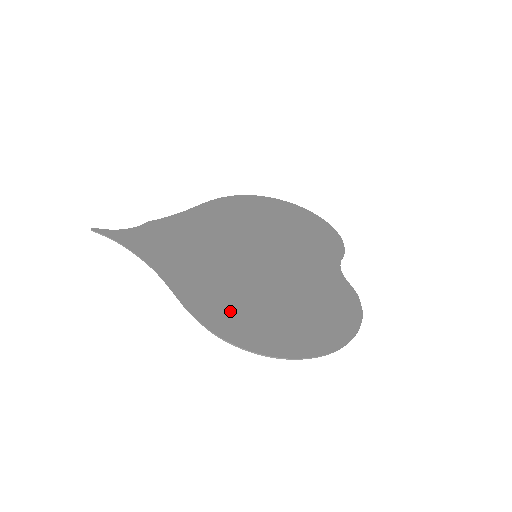
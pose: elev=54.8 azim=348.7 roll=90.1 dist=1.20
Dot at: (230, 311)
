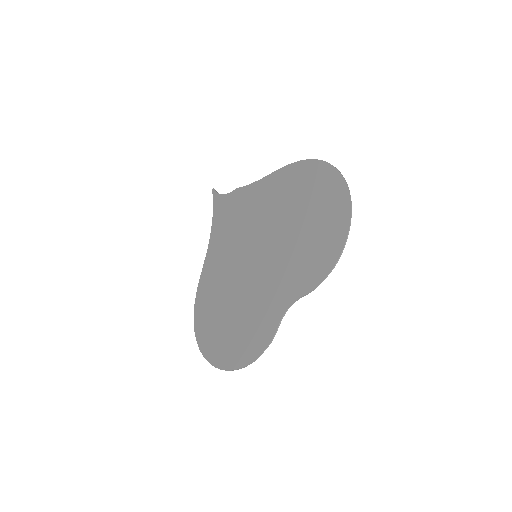
Dot at: (208, 299)
